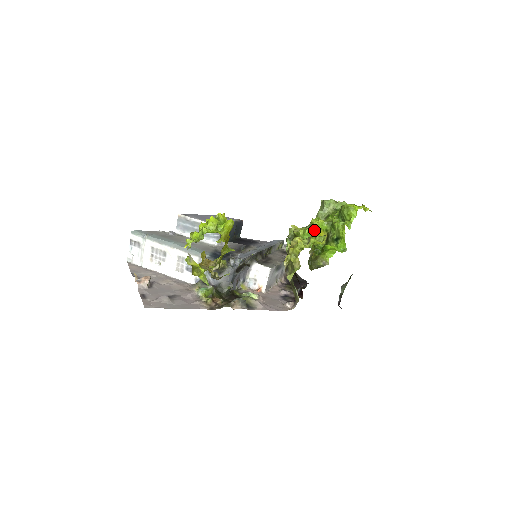
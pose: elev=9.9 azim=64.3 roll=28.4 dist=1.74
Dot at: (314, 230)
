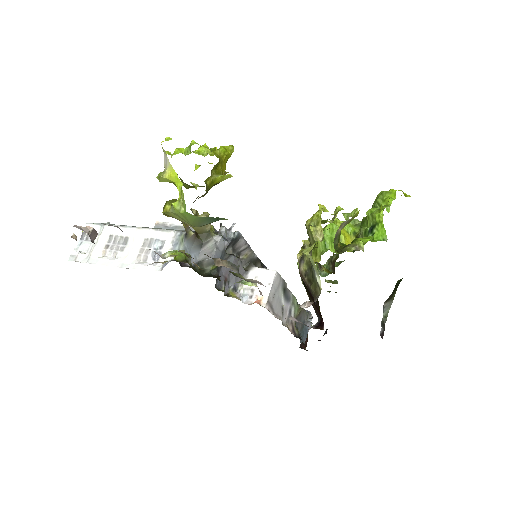
Dot at: (338, 227)
